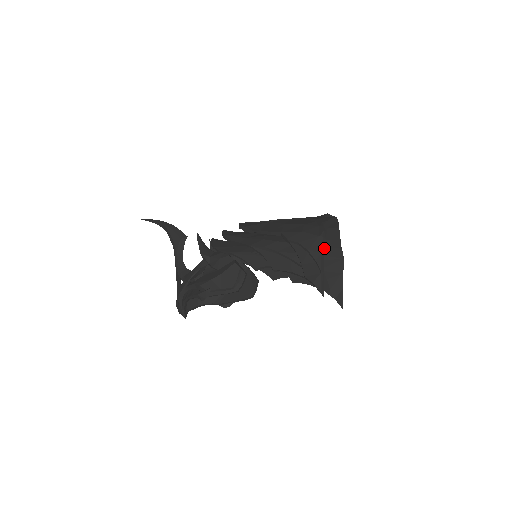
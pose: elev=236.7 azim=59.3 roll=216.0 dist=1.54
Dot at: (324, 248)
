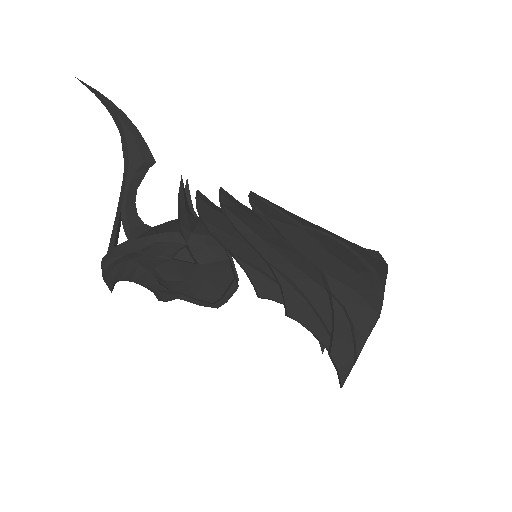
Dot at: occluded
